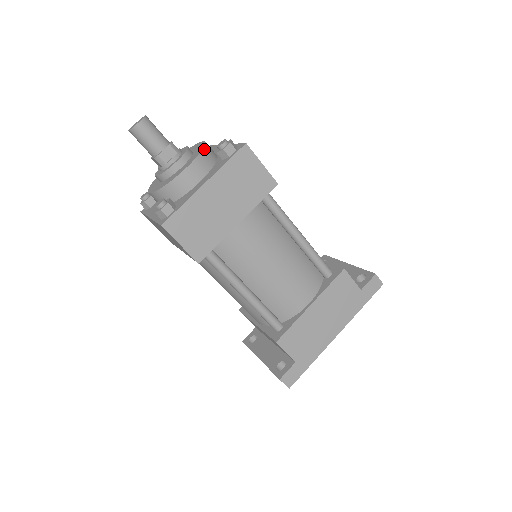
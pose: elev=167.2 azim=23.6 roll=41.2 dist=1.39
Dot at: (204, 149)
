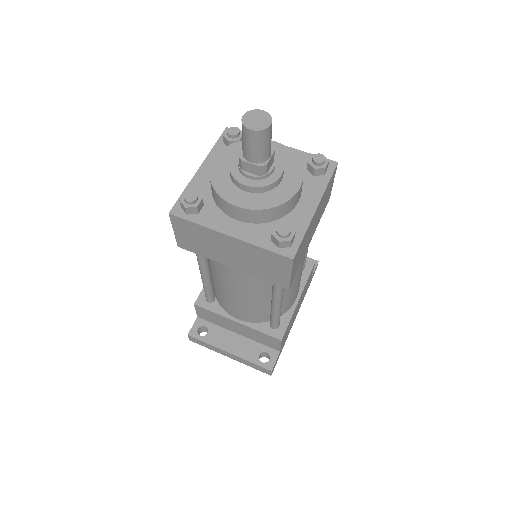
Dot at: (299, 160)
